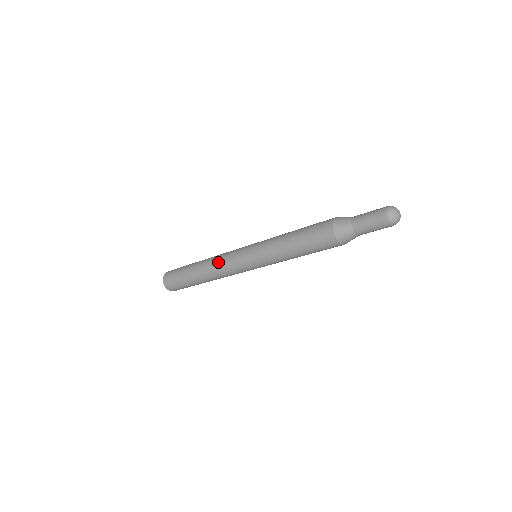
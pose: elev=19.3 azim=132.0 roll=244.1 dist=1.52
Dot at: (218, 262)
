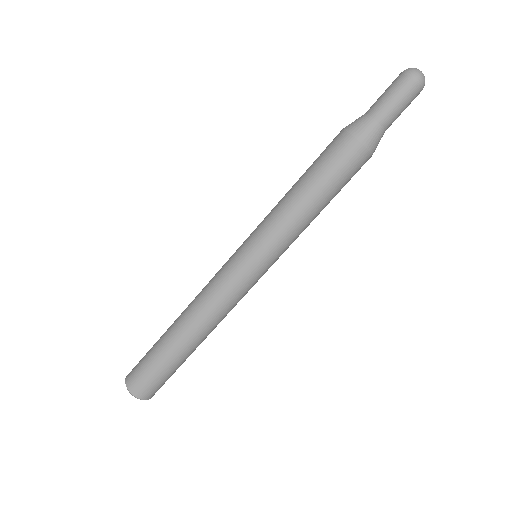
Dot at: occluded
